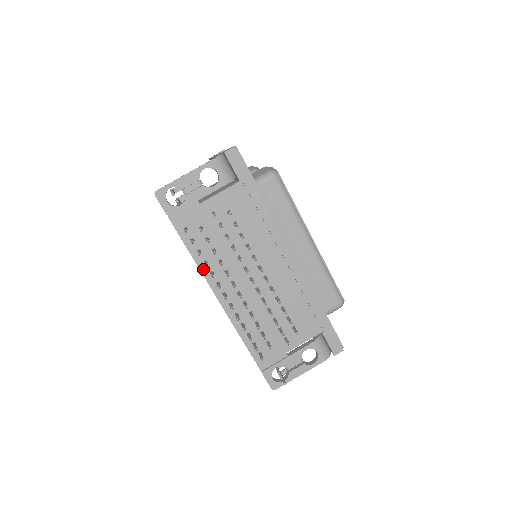
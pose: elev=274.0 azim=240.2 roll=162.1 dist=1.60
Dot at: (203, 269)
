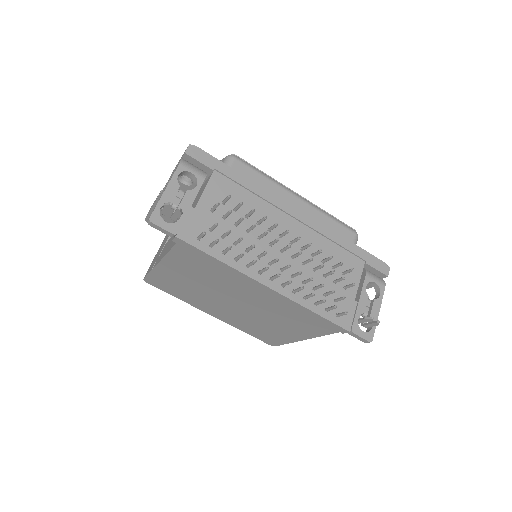
Dot at: (238, 267)
